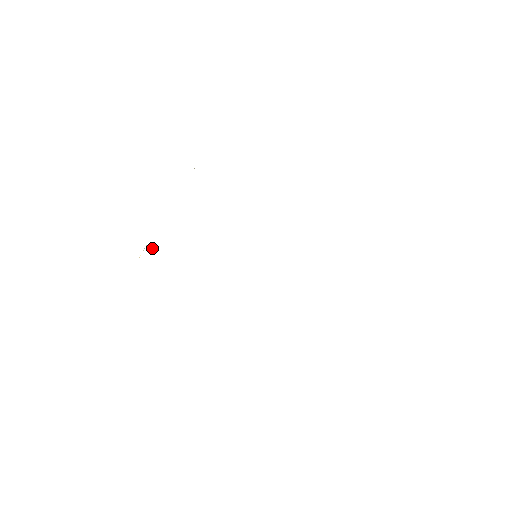
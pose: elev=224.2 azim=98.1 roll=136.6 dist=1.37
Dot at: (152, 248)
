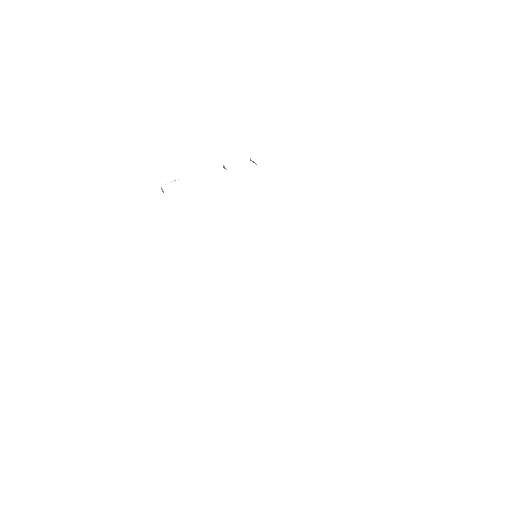
Dot at: occluded
